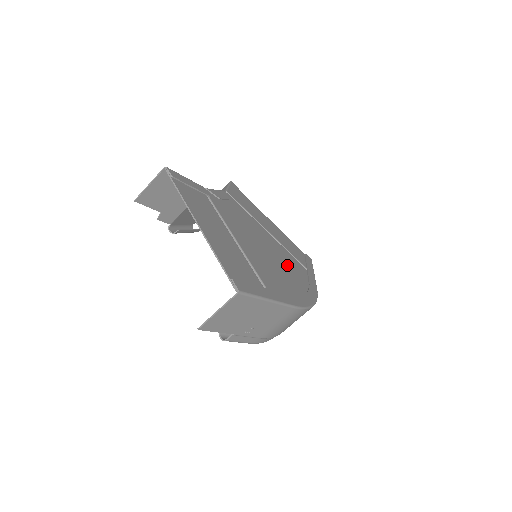
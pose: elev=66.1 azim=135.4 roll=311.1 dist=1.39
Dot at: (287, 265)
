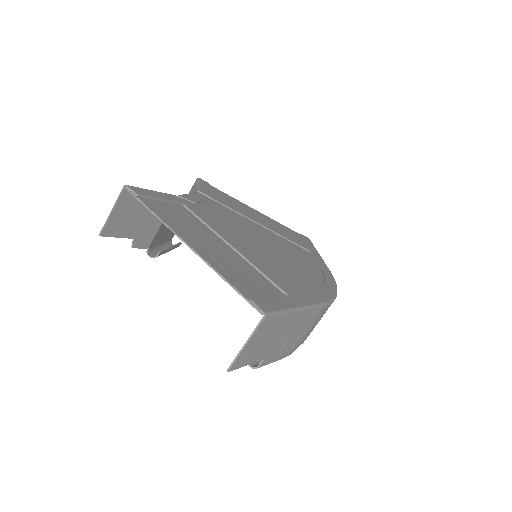
Dot at: (292, 255)
